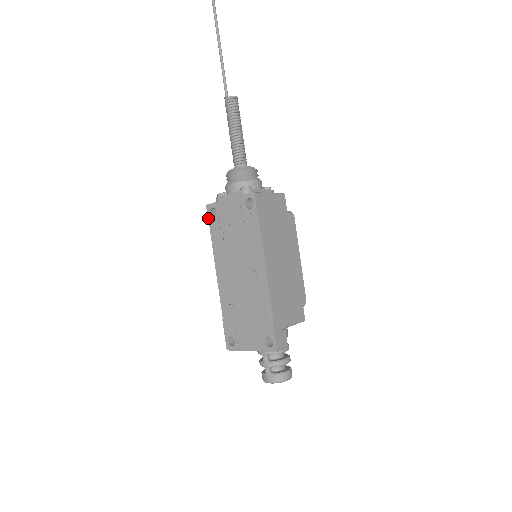
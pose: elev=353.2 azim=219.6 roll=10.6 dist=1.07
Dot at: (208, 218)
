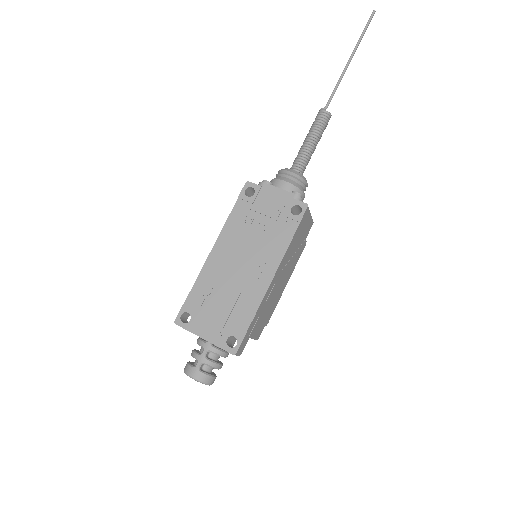
Dot at: (241, 193)
